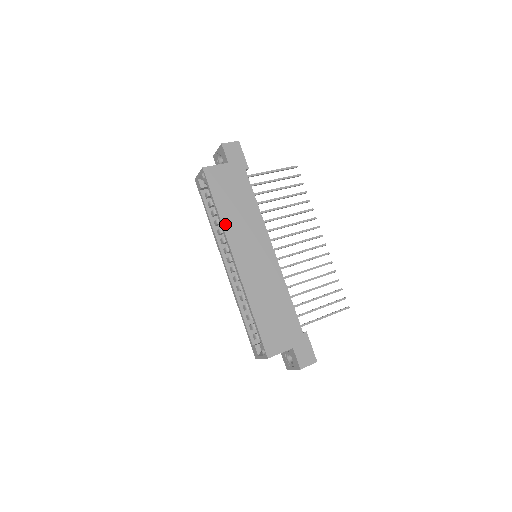
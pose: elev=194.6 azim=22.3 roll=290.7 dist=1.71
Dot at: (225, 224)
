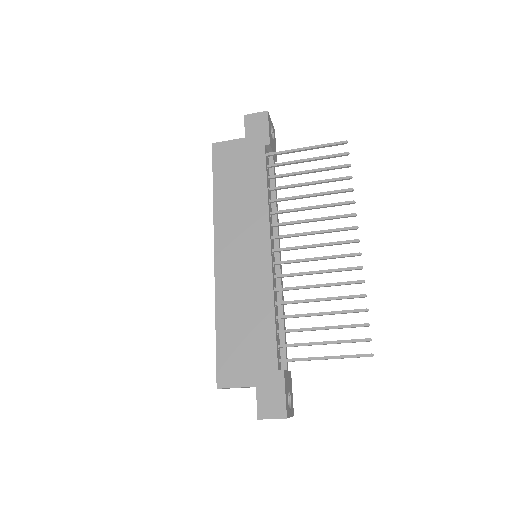
Dot at: (217, 210)
